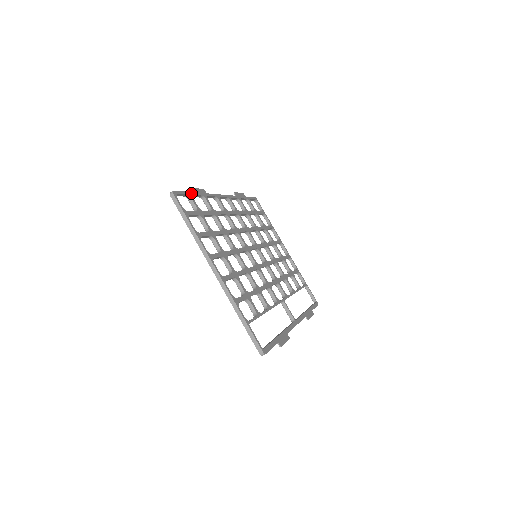
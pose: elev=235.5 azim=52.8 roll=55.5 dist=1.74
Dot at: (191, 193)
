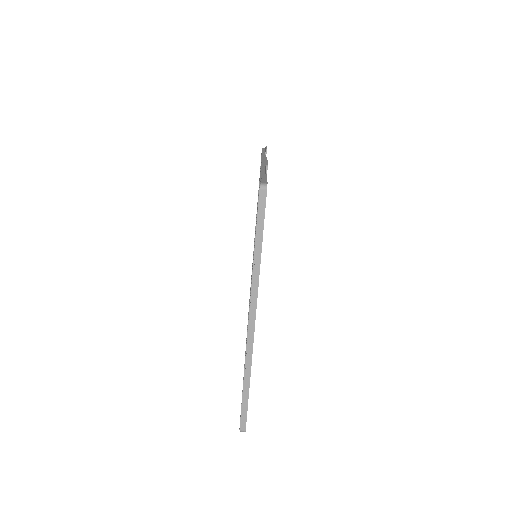
Dot at: occluded
